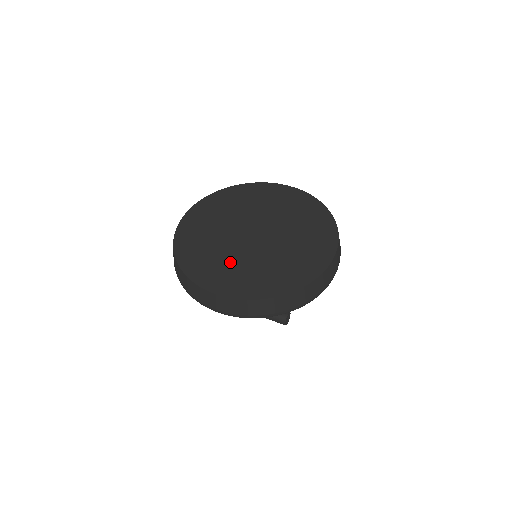
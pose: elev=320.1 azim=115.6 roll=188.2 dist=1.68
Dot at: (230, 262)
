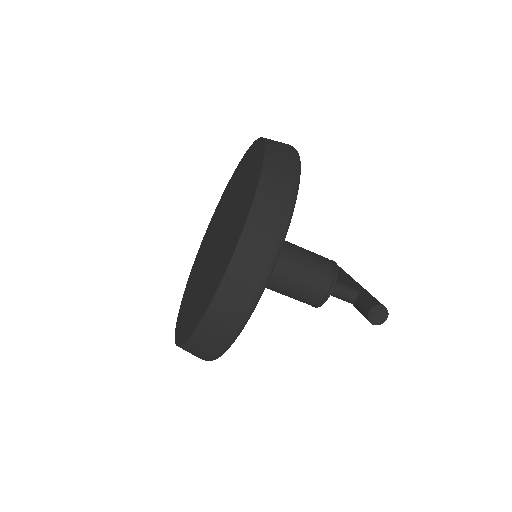
Dot at: (193, 289)
